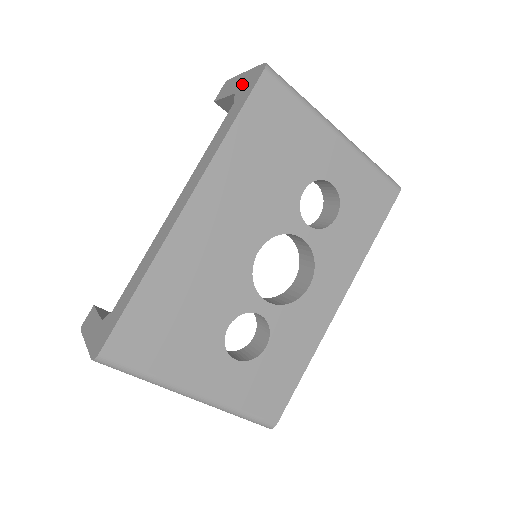
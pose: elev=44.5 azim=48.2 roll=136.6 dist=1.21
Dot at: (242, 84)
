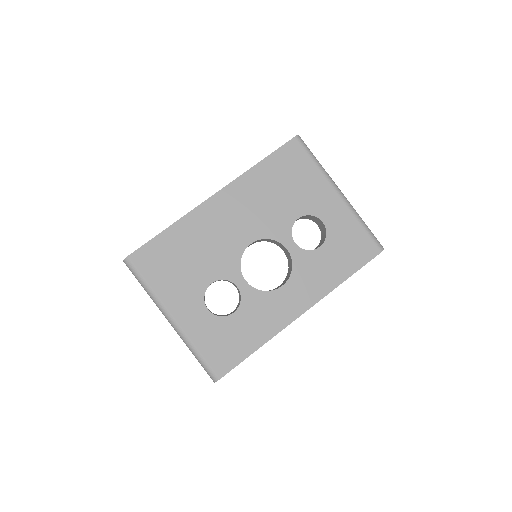
Dot at: occluded
